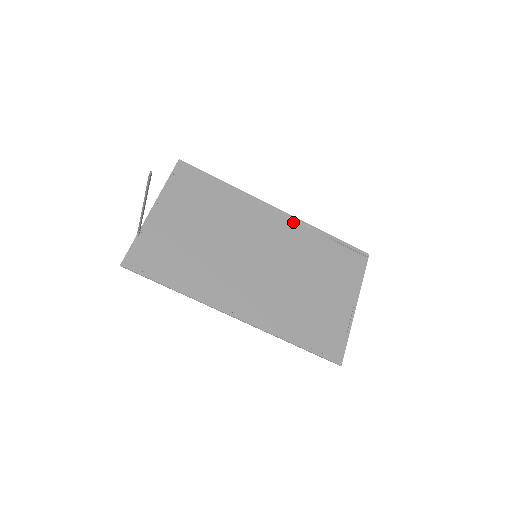
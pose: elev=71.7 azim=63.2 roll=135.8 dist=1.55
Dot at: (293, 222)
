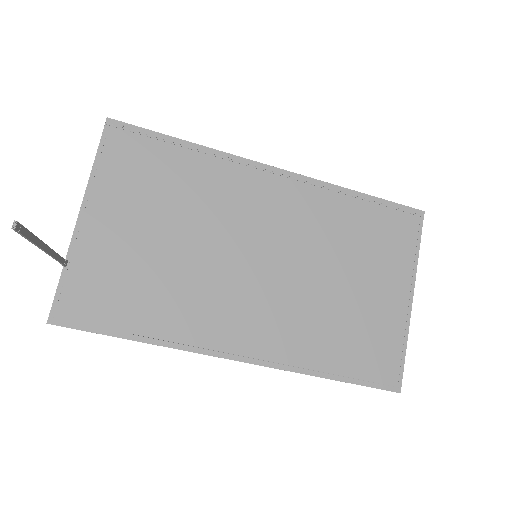
Dot at: (305, 185)
